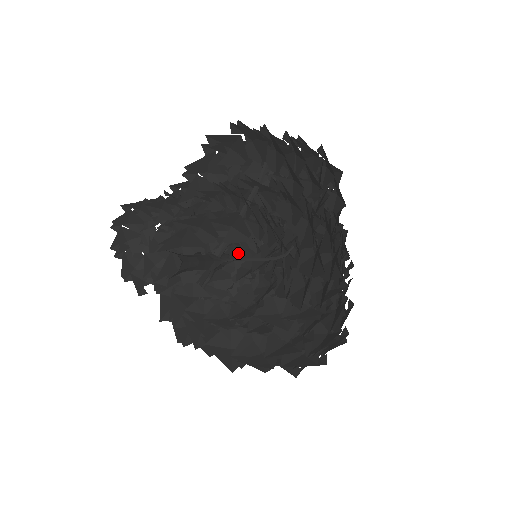
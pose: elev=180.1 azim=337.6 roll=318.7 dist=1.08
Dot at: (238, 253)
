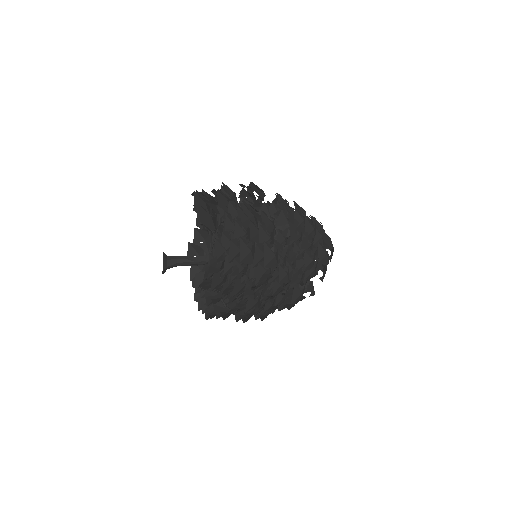
Dot at: occluded
